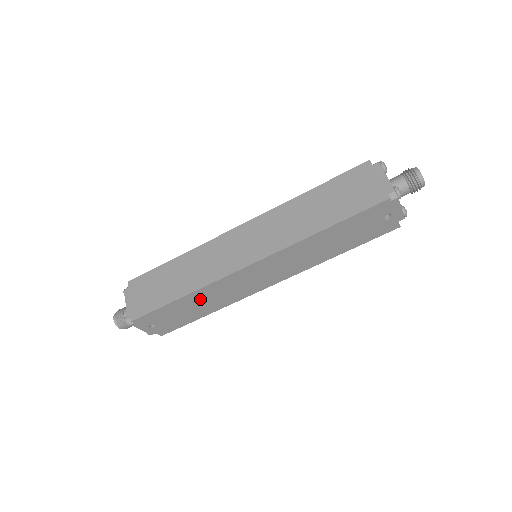
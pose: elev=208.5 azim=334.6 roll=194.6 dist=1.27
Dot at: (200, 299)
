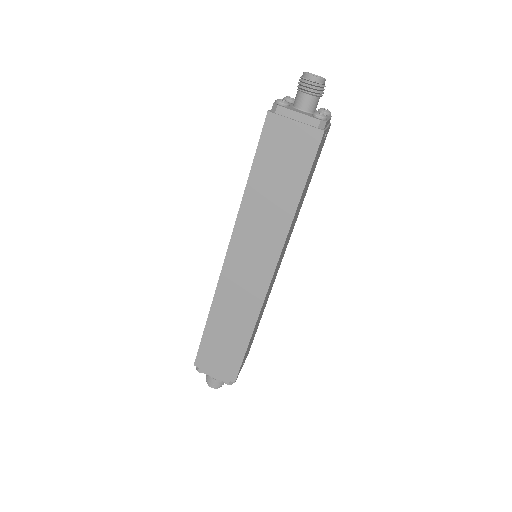
Dot at: (257, 322)
